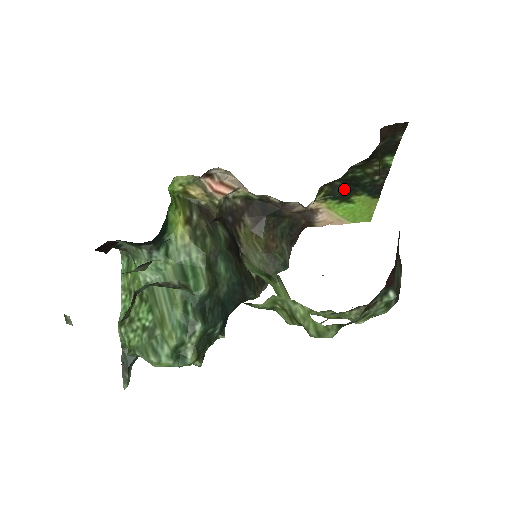
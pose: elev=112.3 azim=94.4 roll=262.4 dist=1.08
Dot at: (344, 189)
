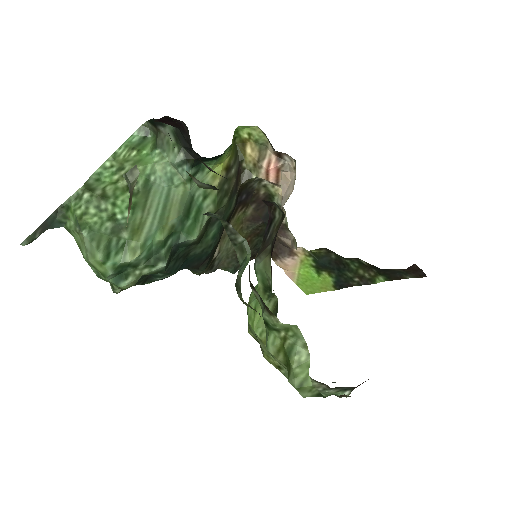
Dot at: (330, 263)
